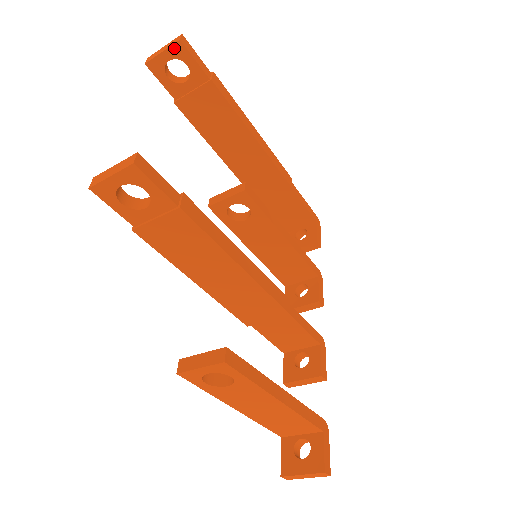
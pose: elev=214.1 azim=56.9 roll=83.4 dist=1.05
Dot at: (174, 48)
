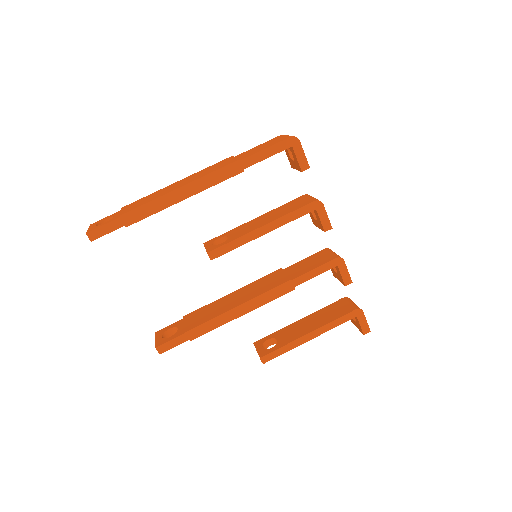
Dot at: occluded
